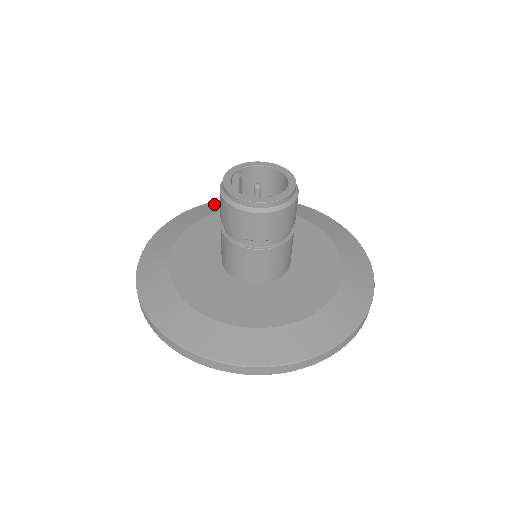
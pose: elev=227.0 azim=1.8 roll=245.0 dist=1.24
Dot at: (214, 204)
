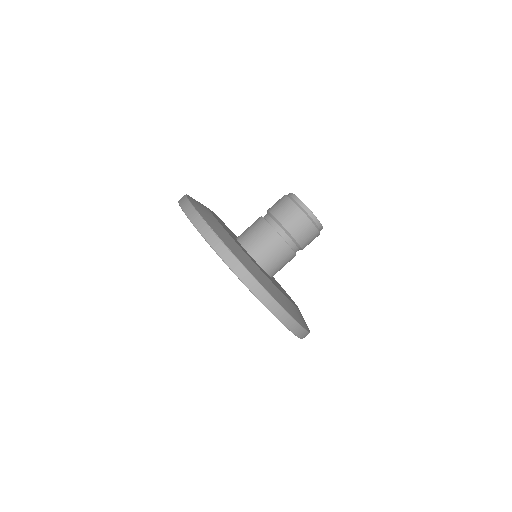
Dot at: occluded
